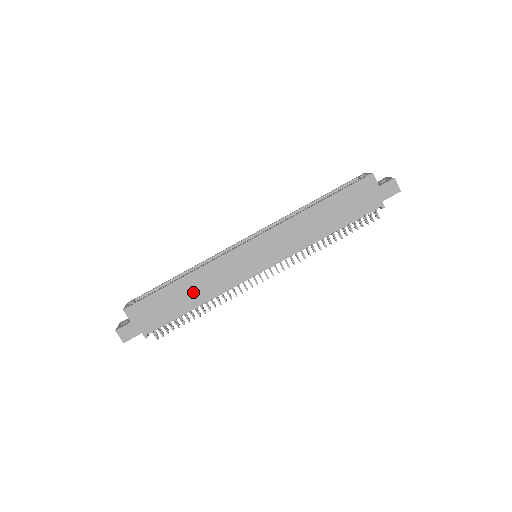
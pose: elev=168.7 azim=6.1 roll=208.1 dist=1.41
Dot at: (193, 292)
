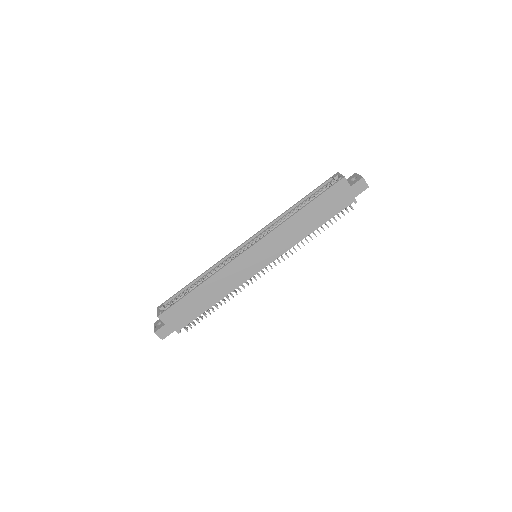
Dot at: (210, 294)
